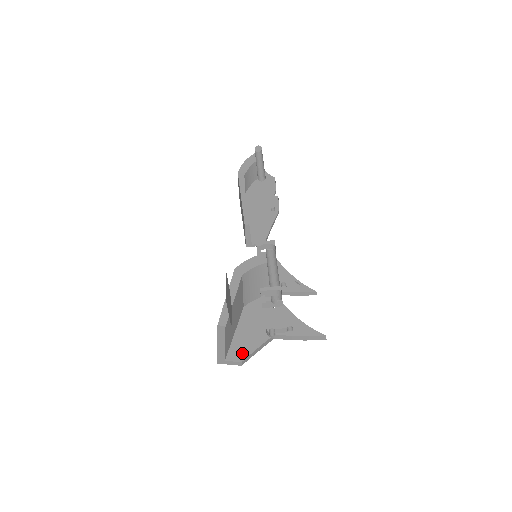
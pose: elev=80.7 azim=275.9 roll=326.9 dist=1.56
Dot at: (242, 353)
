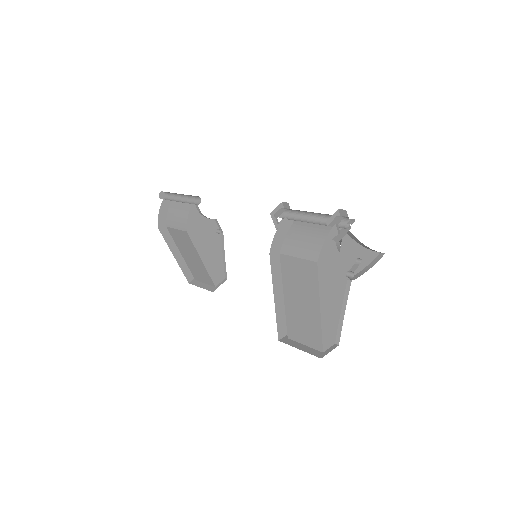
Dot at: (332, 330)
